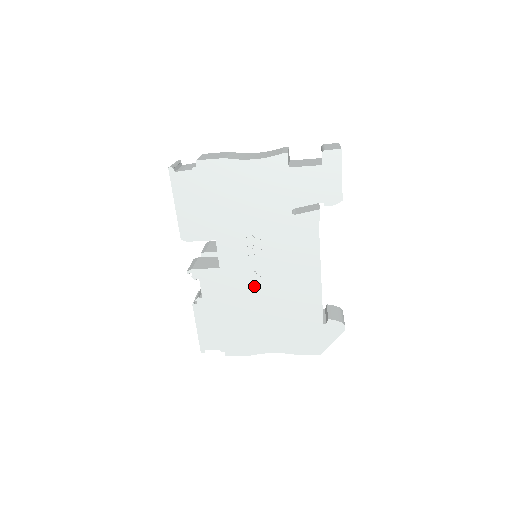
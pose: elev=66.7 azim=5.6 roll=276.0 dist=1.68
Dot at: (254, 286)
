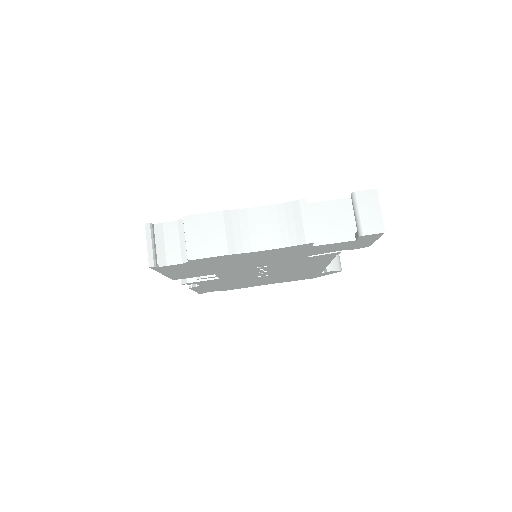
Dot at: (256, 276)
